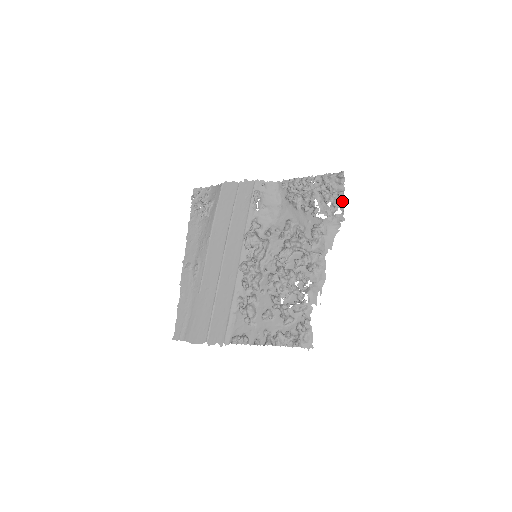
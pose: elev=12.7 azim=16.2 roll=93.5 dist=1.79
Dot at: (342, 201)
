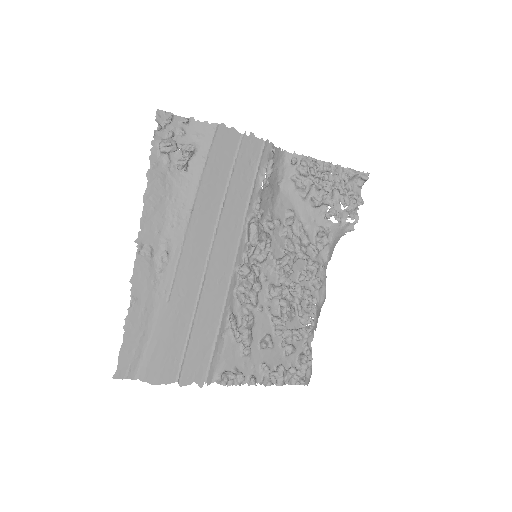
Dot at: (357, 208)
